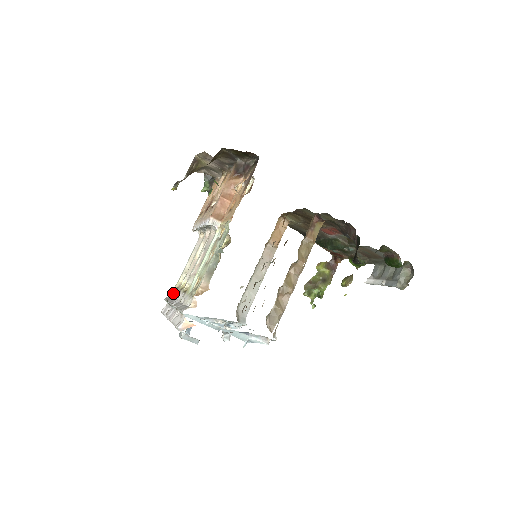
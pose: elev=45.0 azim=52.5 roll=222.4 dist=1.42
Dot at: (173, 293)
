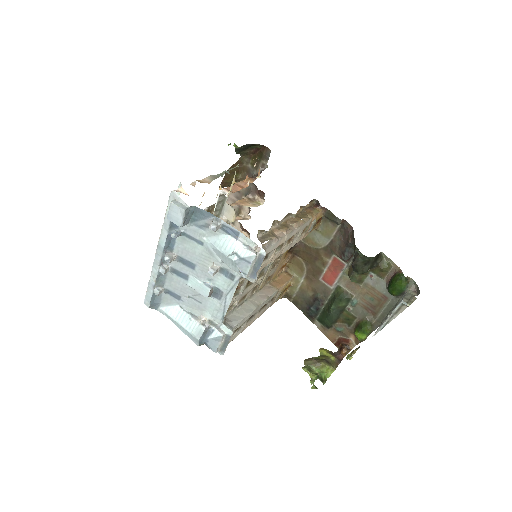
Dot at: occluded
